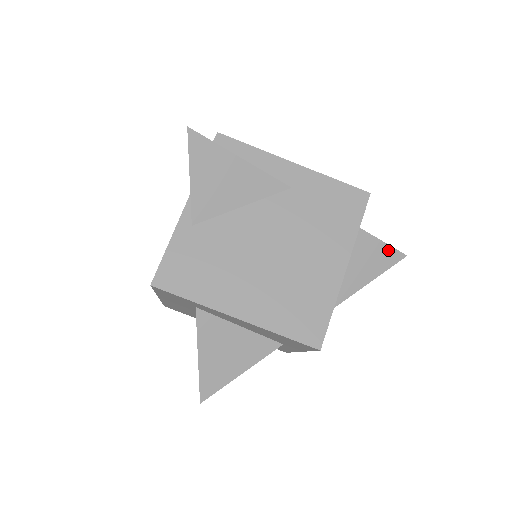
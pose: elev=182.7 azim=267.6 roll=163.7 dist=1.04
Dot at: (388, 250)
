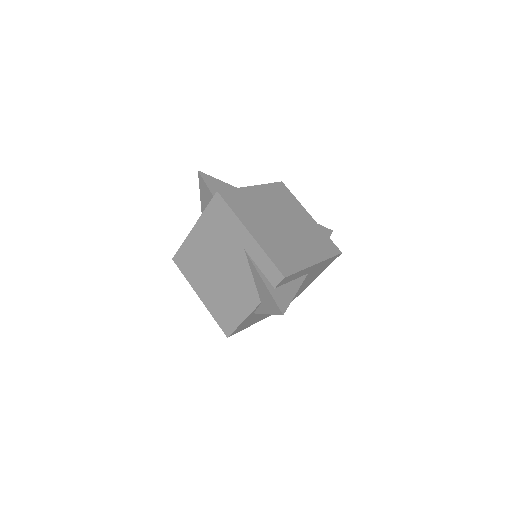
Dot at: occluded
